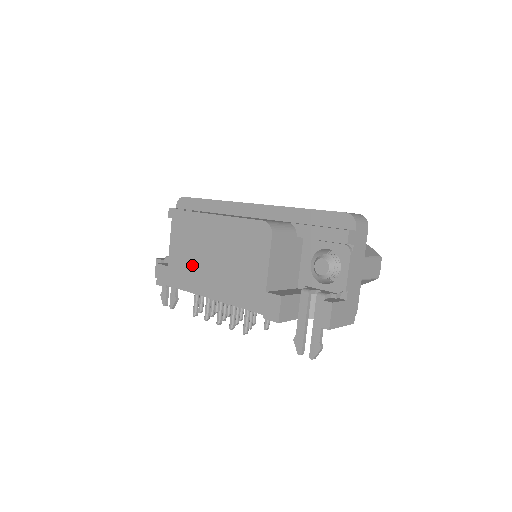
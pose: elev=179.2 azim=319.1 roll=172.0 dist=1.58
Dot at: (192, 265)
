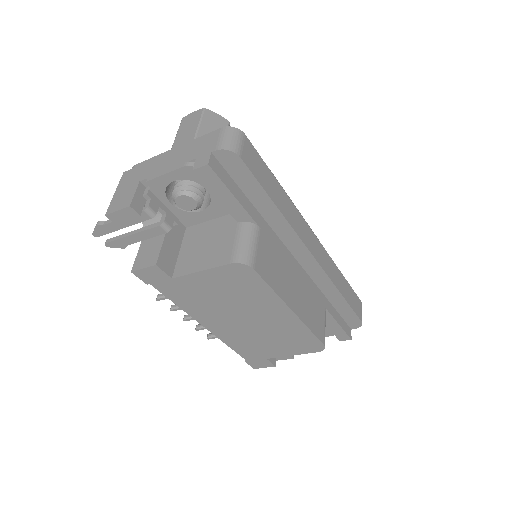
Dot at: (212, 304)
